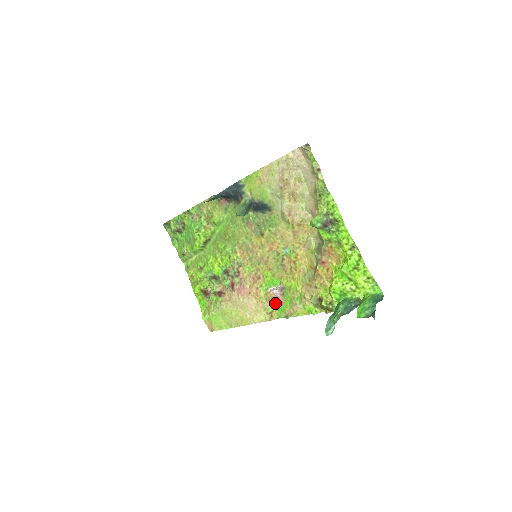
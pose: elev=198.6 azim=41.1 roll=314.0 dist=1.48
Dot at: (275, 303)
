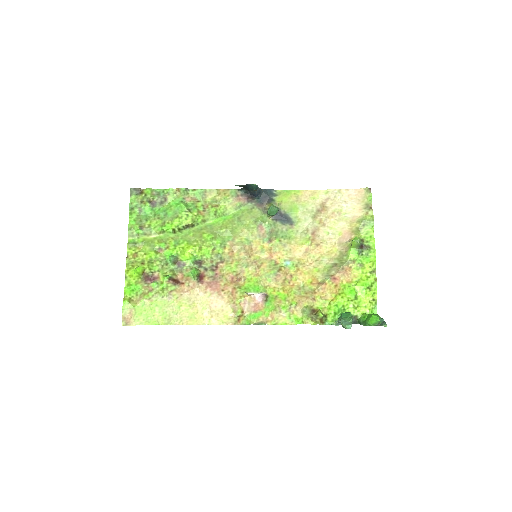
Dot at: (250, 308)
